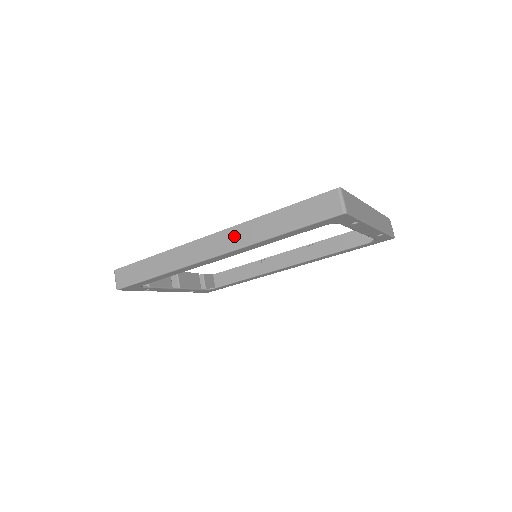
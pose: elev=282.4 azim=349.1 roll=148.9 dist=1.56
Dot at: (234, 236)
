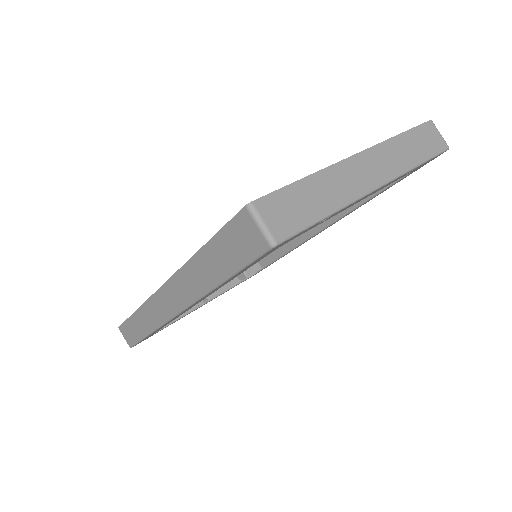
Dot at: (178, 289)
